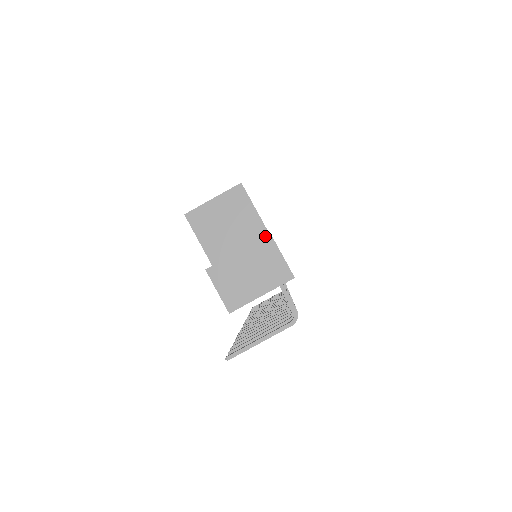
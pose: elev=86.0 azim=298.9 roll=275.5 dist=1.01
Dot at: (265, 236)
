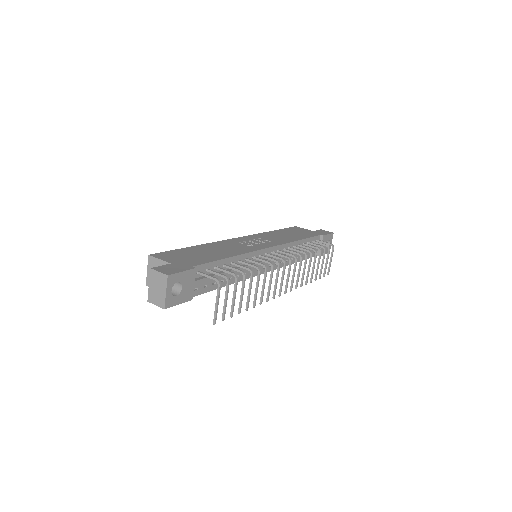
Dot at: (150, 271)
